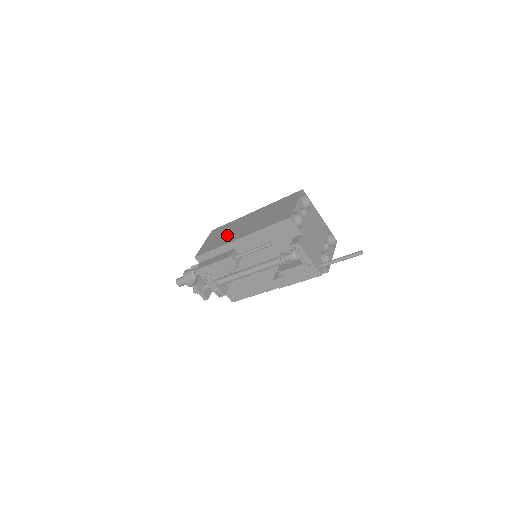
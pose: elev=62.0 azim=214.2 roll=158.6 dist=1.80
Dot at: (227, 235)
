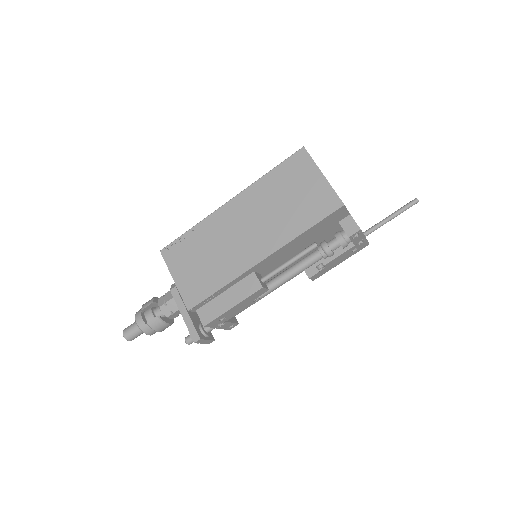
Dot at: (220, 256)
